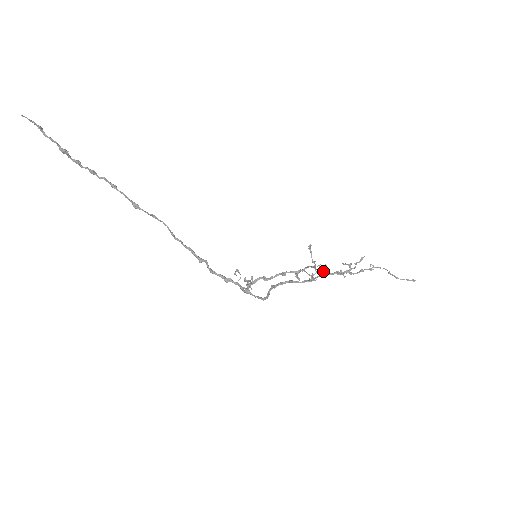
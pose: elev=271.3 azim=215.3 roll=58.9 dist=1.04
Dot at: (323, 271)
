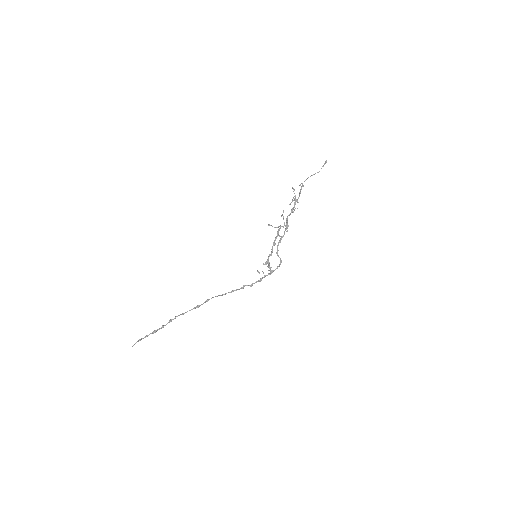
Dot at: (286, 222)
